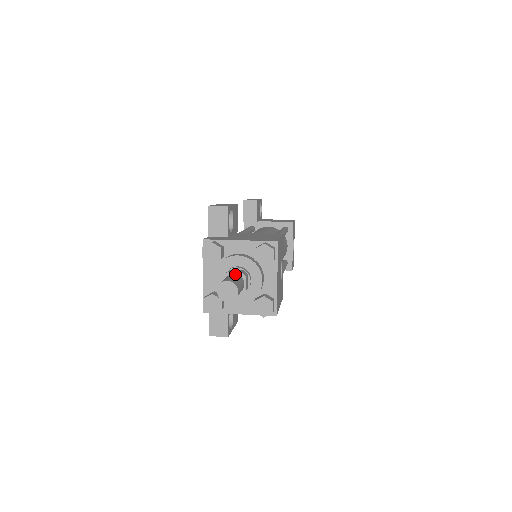
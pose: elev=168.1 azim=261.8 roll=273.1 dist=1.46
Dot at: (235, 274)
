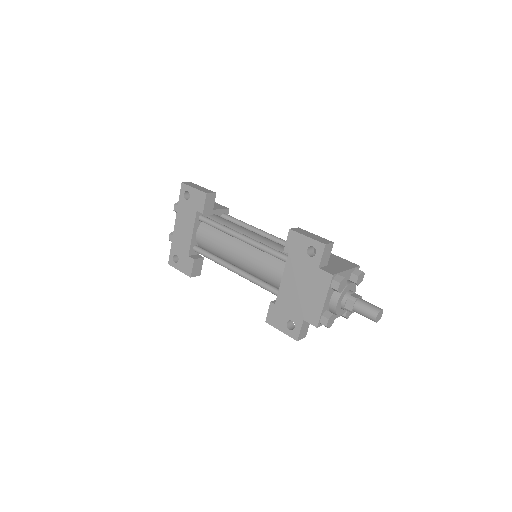
Dot at: (362, 299)
